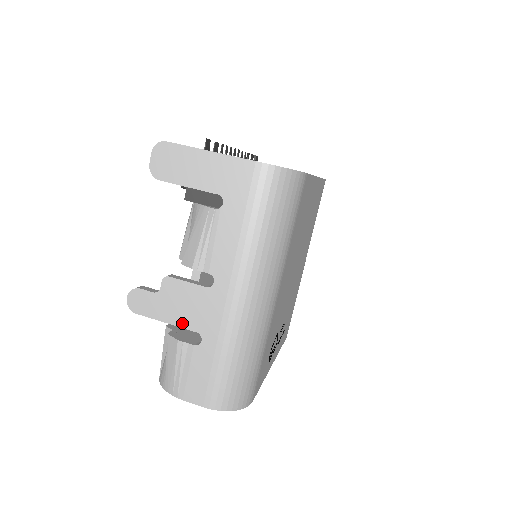
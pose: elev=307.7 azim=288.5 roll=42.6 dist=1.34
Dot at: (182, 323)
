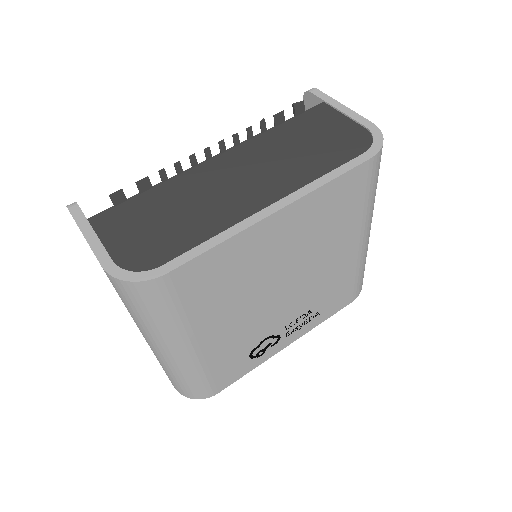
Dot at: occluded
